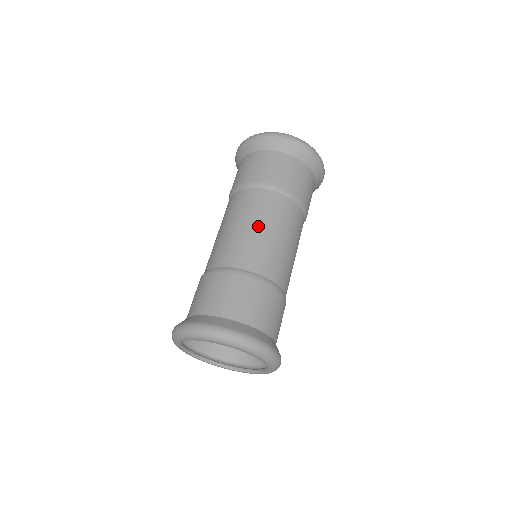
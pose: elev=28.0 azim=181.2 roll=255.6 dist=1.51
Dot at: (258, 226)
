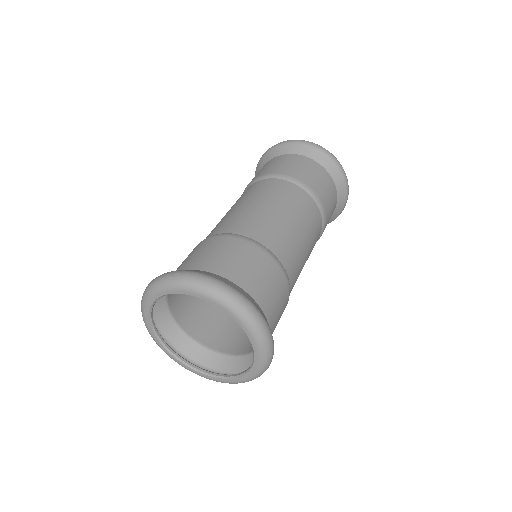
Dot at: (284, 212)
